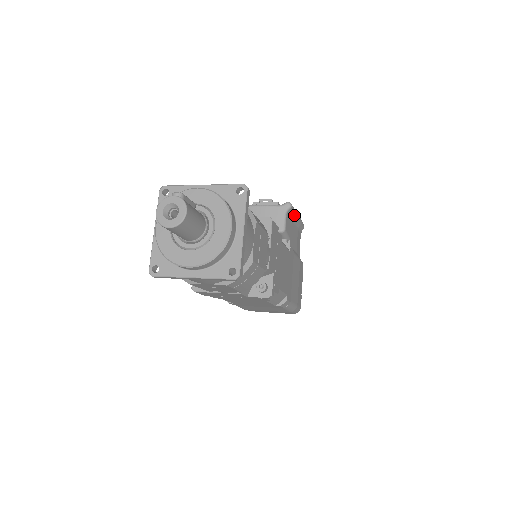
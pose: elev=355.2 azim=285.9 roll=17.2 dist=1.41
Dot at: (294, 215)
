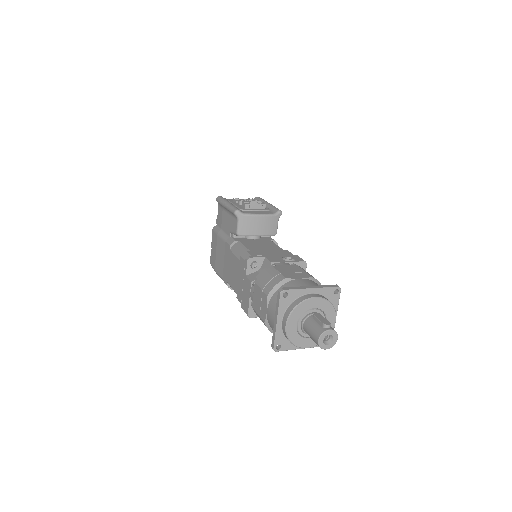
Dot at: occluded
